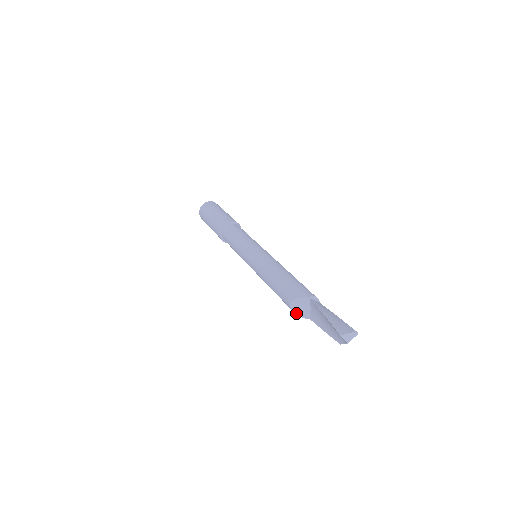
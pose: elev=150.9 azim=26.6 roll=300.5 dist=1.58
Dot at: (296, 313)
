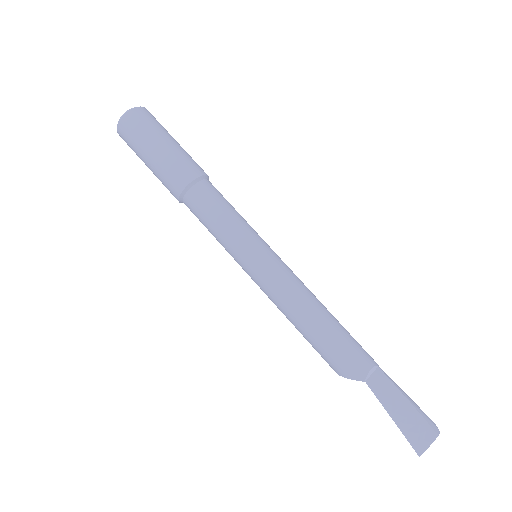
Dot at: occluded
